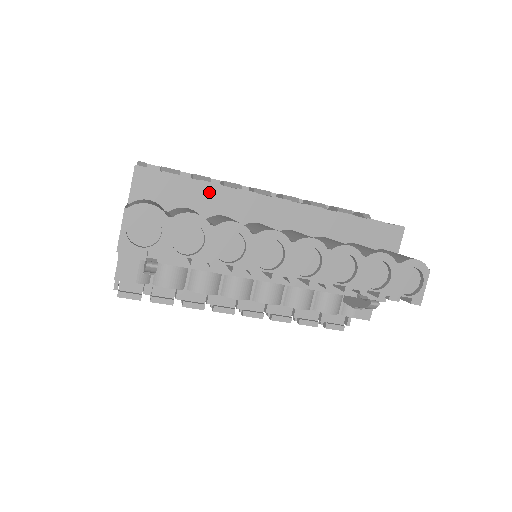
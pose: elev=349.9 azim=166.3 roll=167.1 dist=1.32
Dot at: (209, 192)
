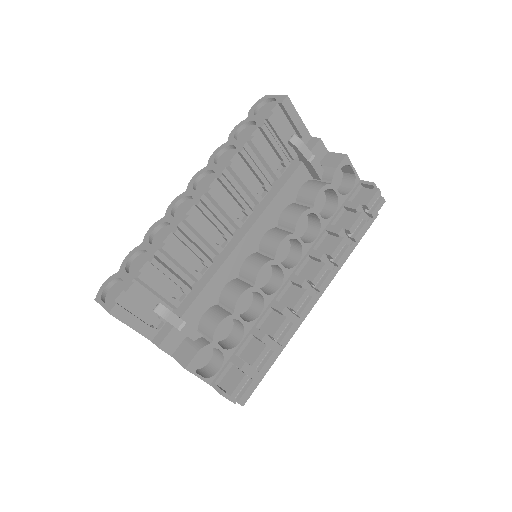
Dot at: occluded
